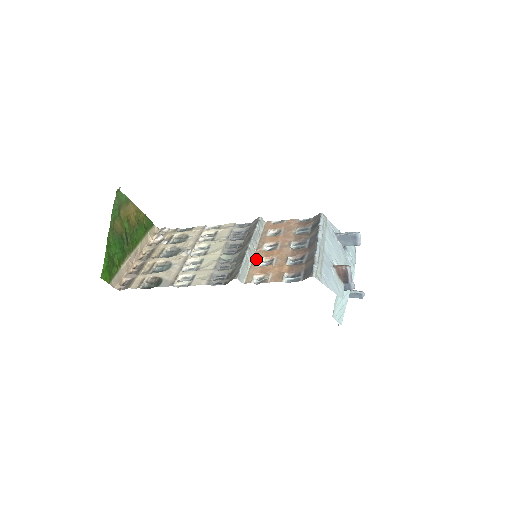
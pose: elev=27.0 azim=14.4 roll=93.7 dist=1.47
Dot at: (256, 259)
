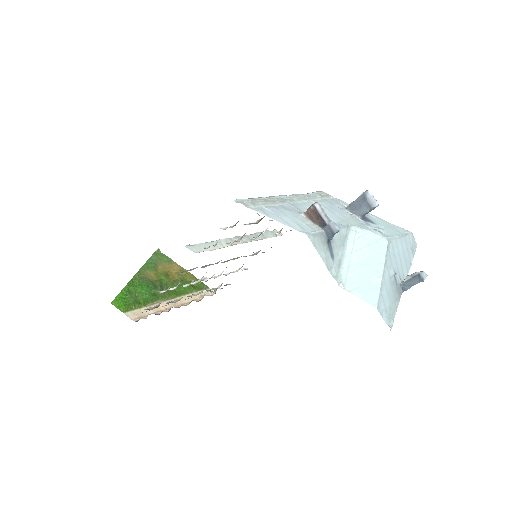
Dot at: occluded
